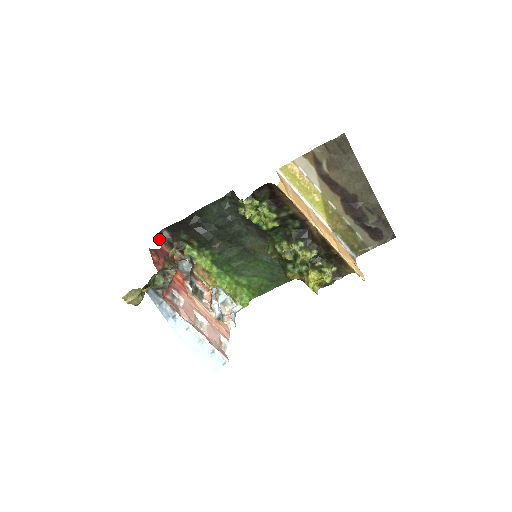
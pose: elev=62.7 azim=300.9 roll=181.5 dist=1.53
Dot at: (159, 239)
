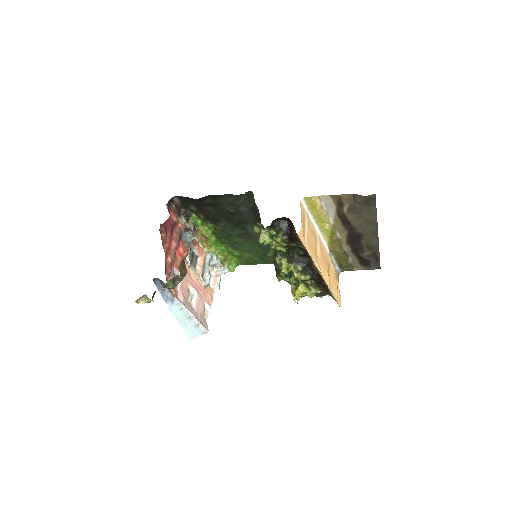
Dot at: (169, 207)
